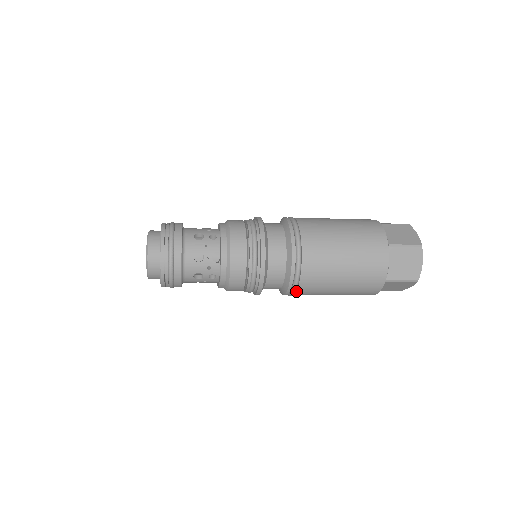
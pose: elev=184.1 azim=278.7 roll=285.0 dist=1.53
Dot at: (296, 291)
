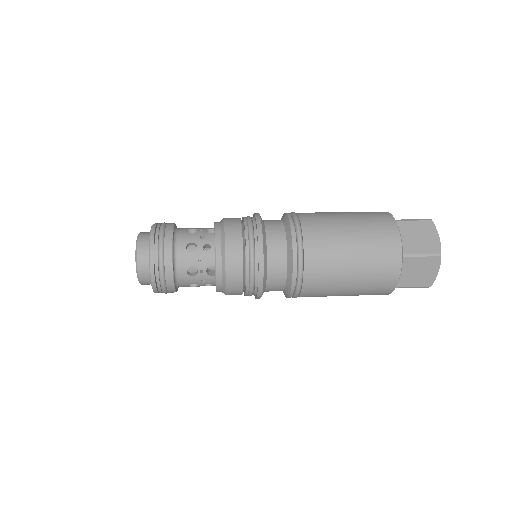
Dot at: occluded
